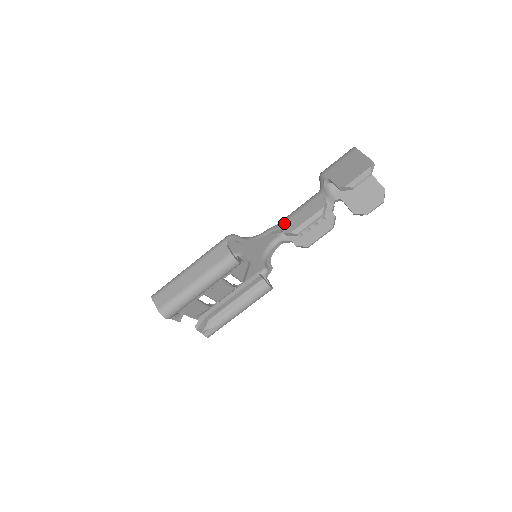
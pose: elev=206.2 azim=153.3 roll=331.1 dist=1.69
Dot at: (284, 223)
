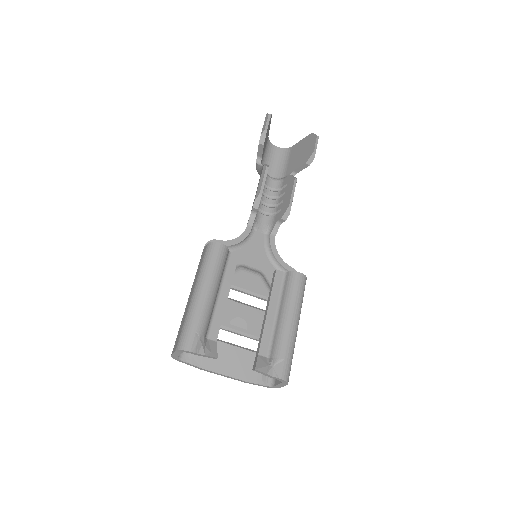
Dot at: occluded
